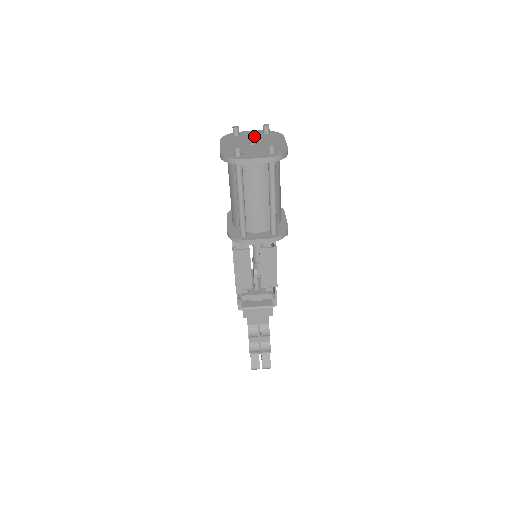
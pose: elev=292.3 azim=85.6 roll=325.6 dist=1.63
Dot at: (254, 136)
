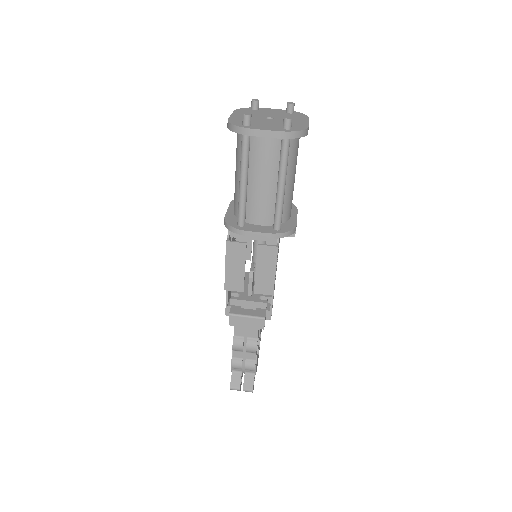
Dot at: (274, 113)
